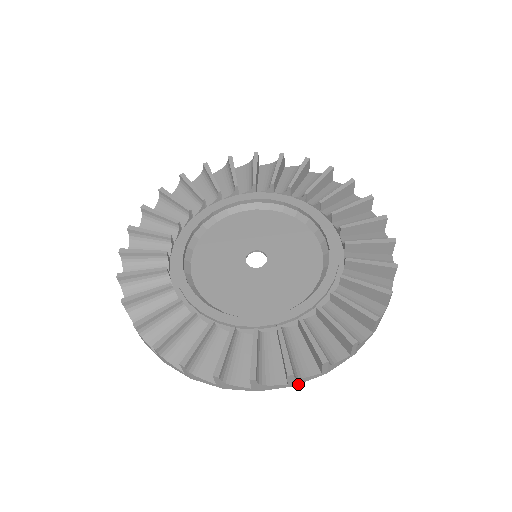
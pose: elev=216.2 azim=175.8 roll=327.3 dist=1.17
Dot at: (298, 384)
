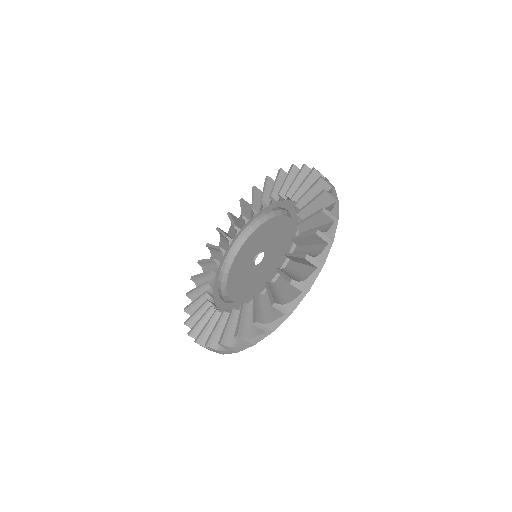
Dot at: occluded
